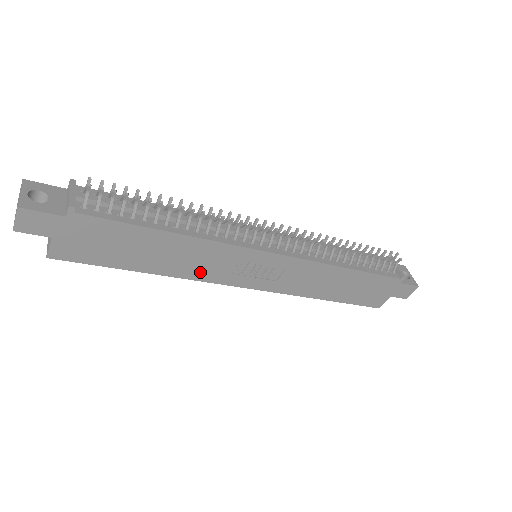
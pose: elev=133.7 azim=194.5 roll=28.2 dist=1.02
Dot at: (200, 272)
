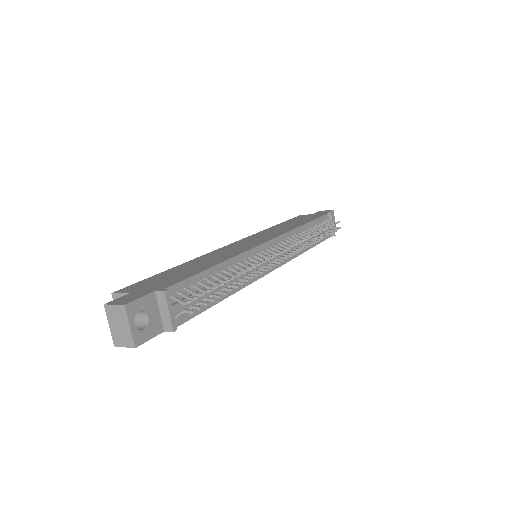
Dot at: occluded
